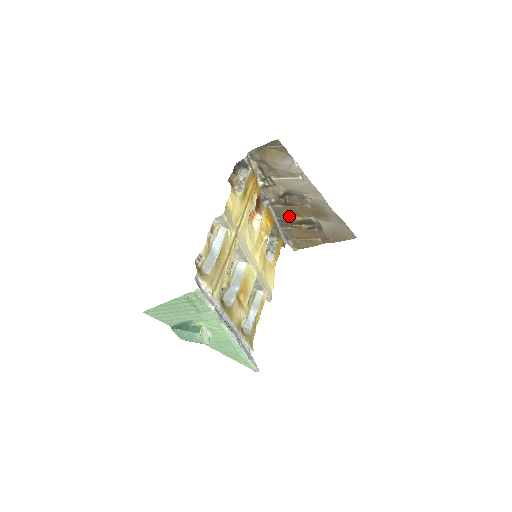
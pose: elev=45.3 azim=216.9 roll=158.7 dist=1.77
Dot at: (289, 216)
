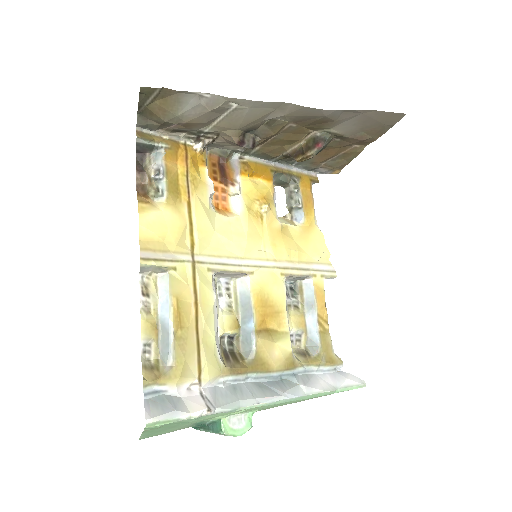
Dot at: (282, 150)
